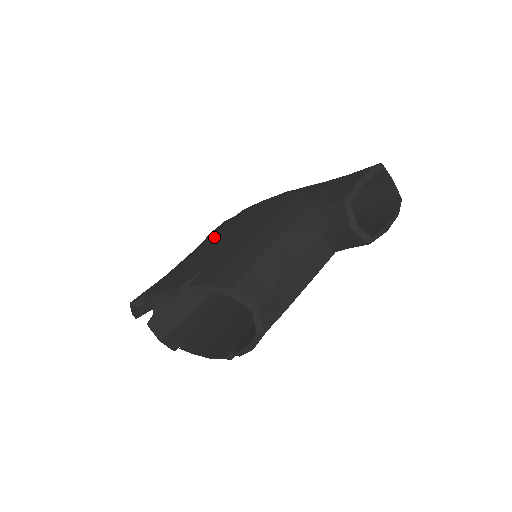
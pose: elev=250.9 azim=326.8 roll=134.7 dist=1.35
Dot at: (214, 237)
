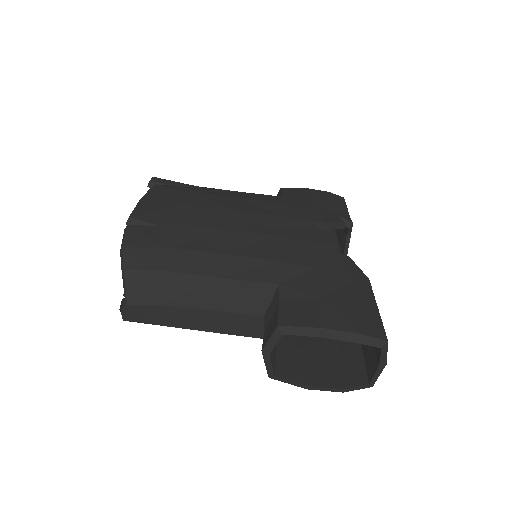
Dot at: (236, 205)
